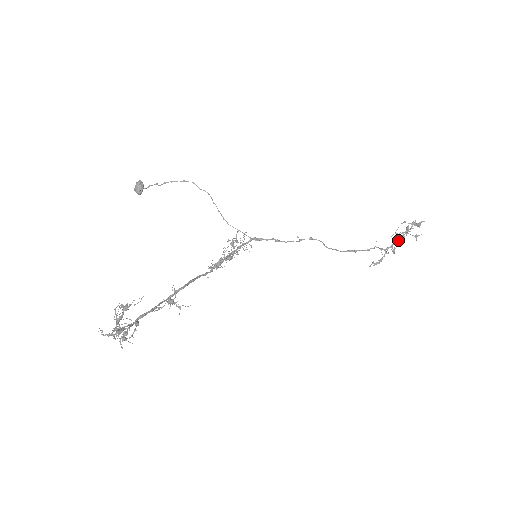
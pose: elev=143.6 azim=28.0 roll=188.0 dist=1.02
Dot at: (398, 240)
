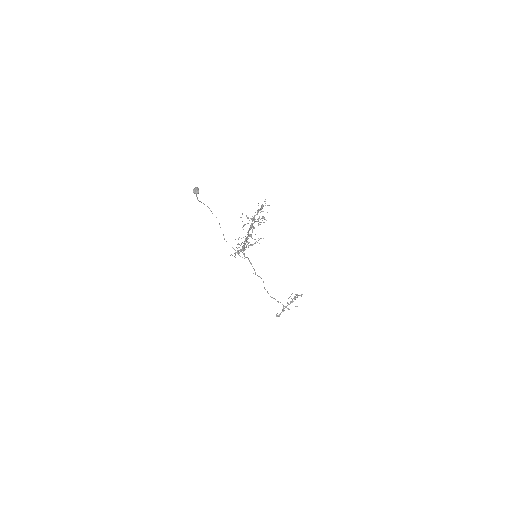
Dot at: occluded
